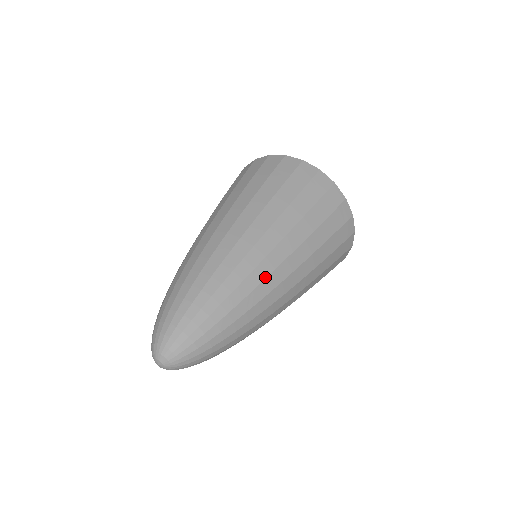
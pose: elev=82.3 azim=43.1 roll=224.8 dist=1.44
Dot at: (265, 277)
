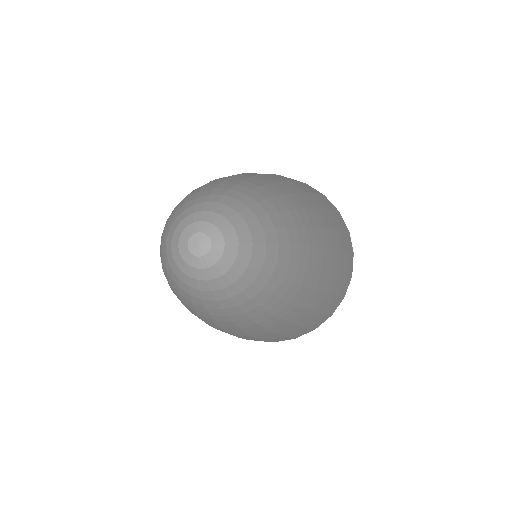
Dot at: (324, 268)
